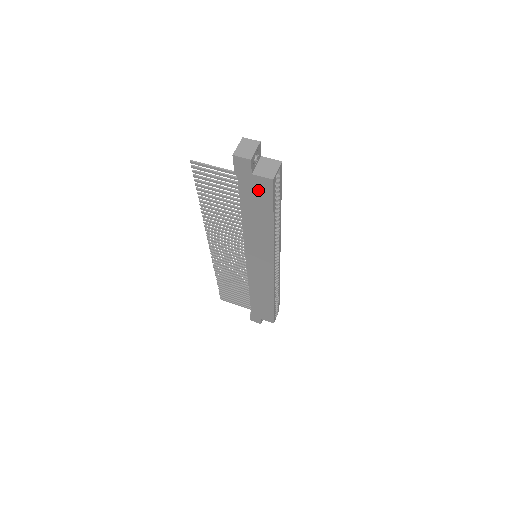
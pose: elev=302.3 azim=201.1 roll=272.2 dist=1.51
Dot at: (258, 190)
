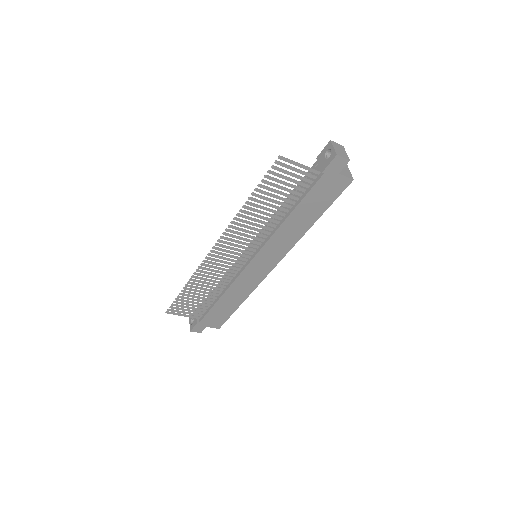
Dot at: (331, 188)
